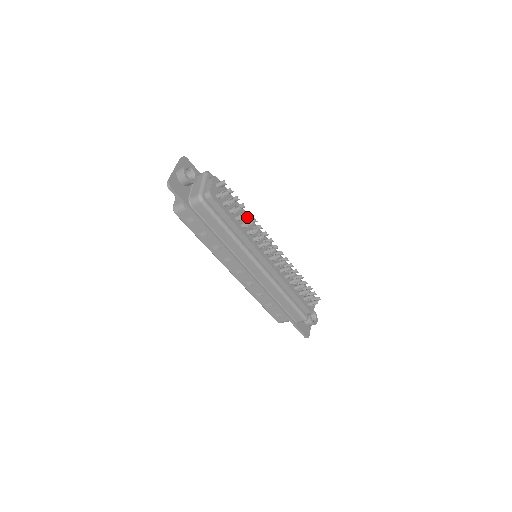
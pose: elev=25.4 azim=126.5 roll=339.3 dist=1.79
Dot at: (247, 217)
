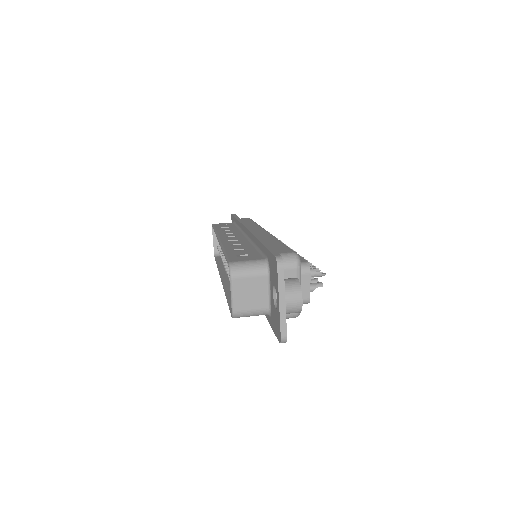
Dot at: occluded
